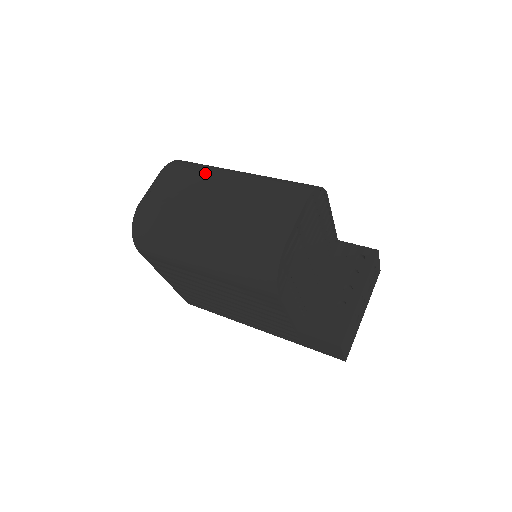
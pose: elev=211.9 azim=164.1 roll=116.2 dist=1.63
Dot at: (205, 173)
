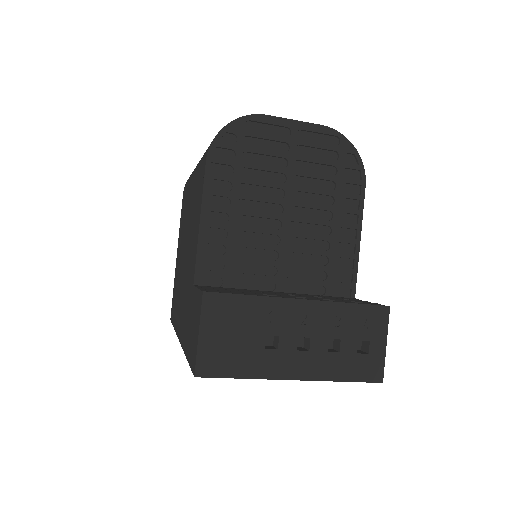
Dot at: occluded
